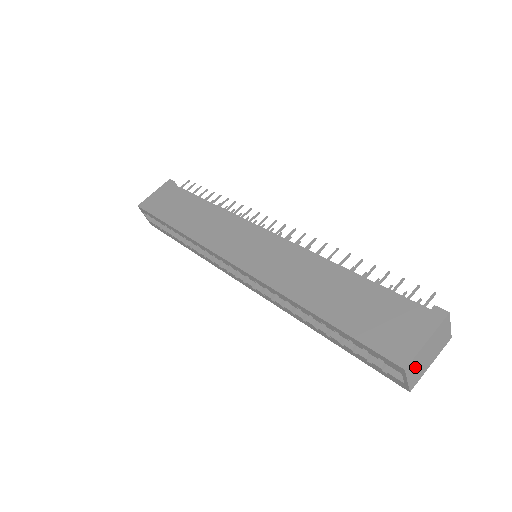
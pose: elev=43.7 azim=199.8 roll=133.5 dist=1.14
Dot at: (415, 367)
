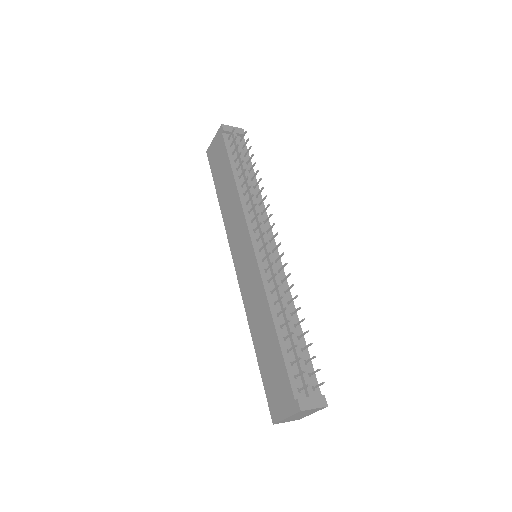
Dot at: (288, 420)
